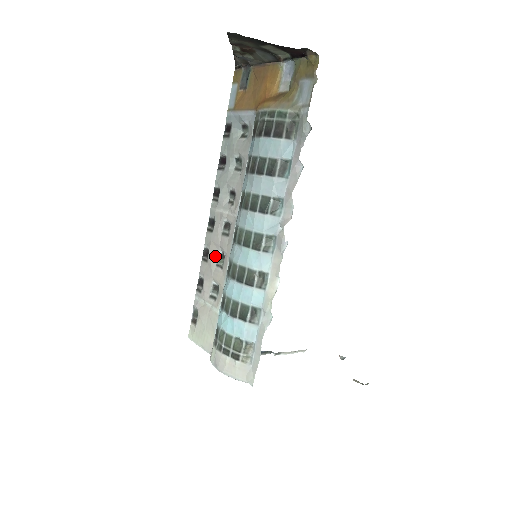
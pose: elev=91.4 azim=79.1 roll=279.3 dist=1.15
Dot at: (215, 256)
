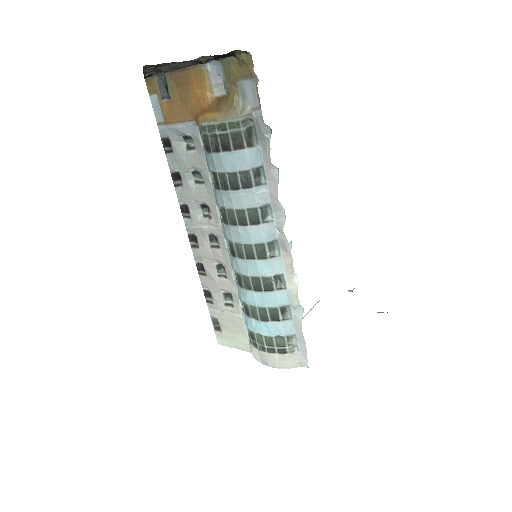
Dot at: (213, 268)
